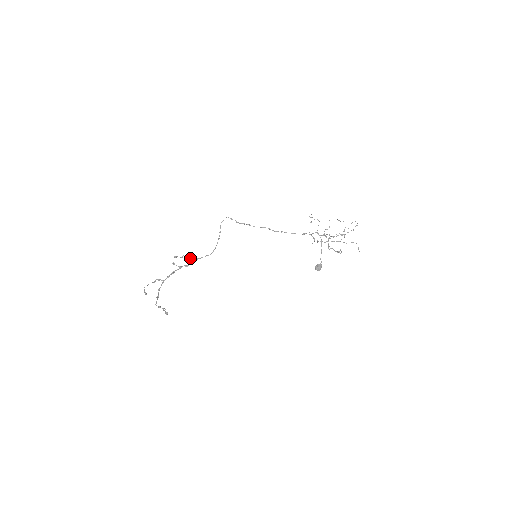
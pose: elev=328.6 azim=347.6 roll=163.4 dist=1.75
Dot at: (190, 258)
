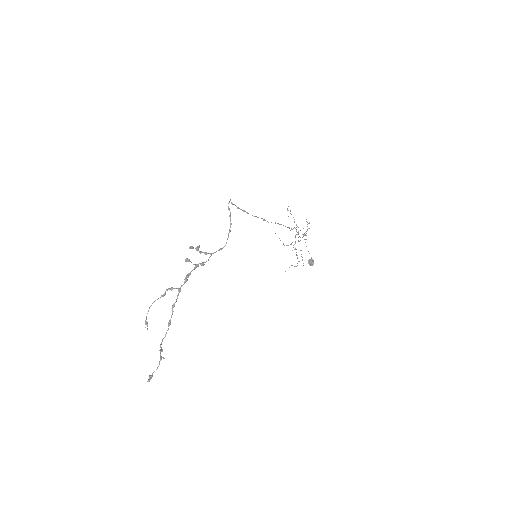
Dot at: (204, 252)
